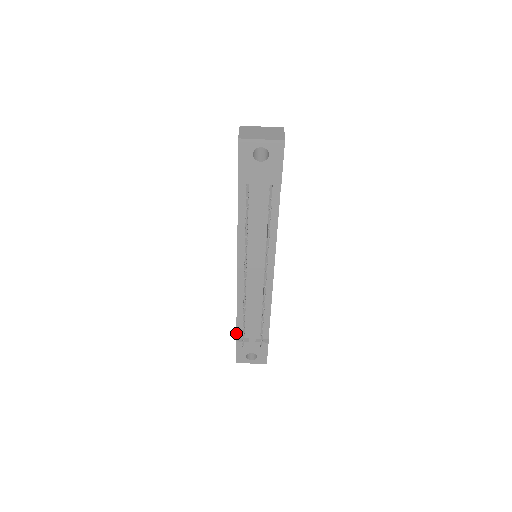
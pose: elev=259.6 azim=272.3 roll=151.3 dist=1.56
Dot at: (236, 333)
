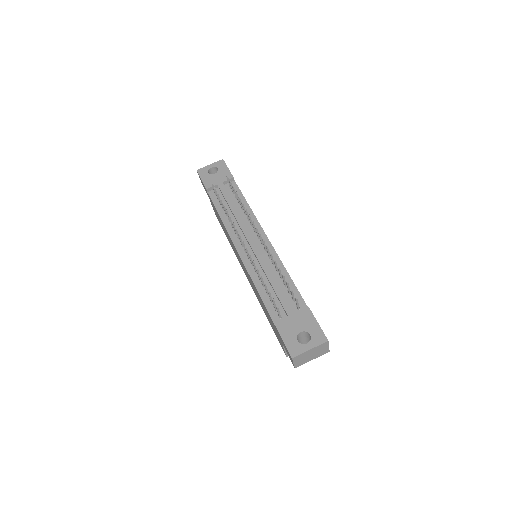
Dot at: (271, 319)
